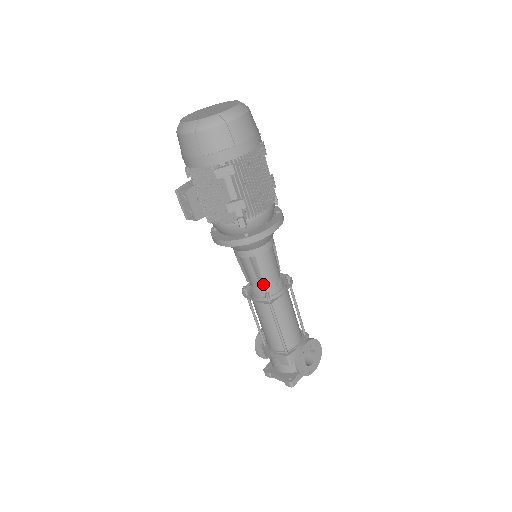
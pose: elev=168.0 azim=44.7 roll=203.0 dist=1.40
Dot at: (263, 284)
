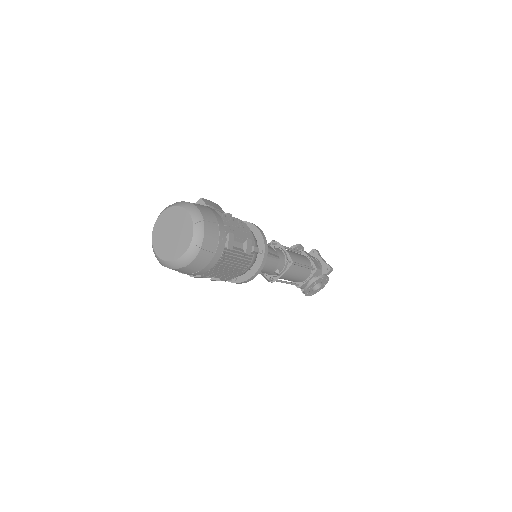
Dot at: occluded
